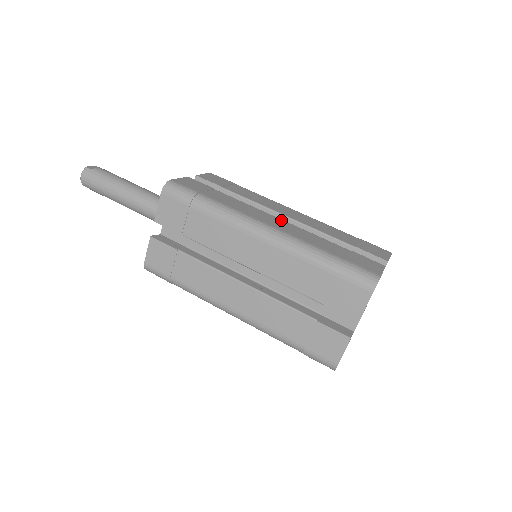
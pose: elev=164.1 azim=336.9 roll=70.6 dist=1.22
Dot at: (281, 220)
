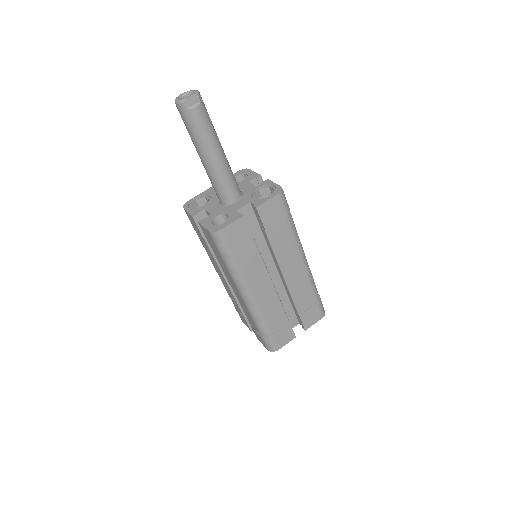
Dot at: (271, 286)
